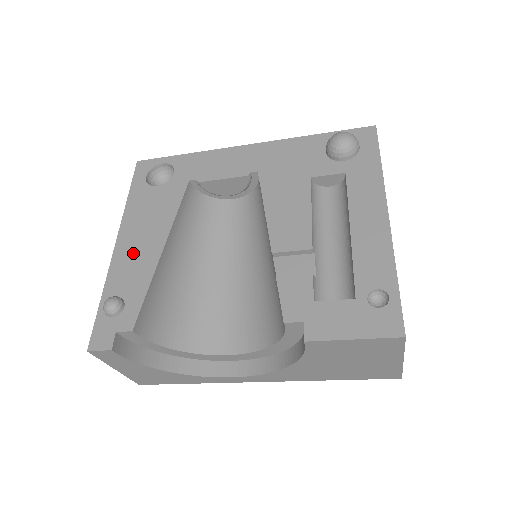
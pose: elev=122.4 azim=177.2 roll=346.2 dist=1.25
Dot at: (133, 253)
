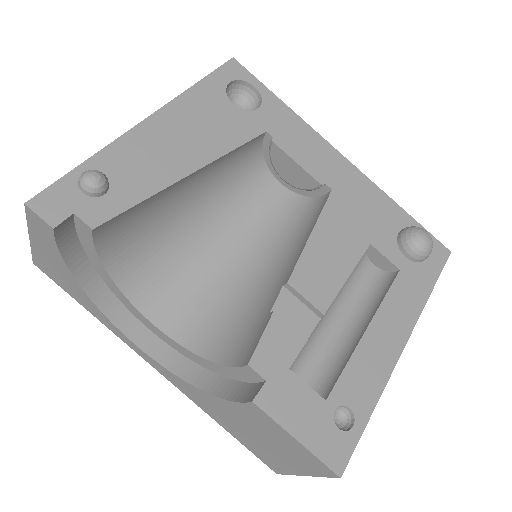
Dot at: (158, 146)
